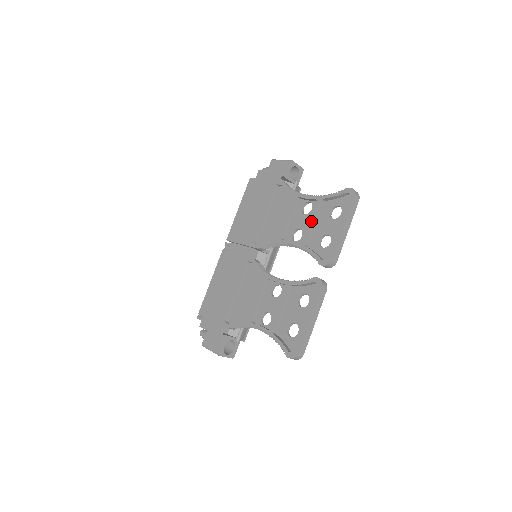
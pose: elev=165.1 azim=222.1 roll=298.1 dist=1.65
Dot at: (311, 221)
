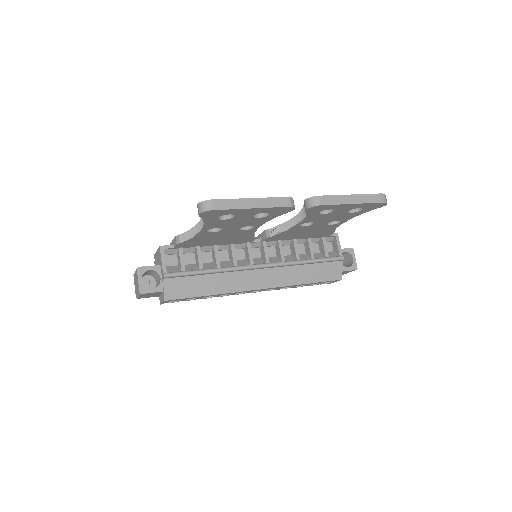
Dot at: occluded
